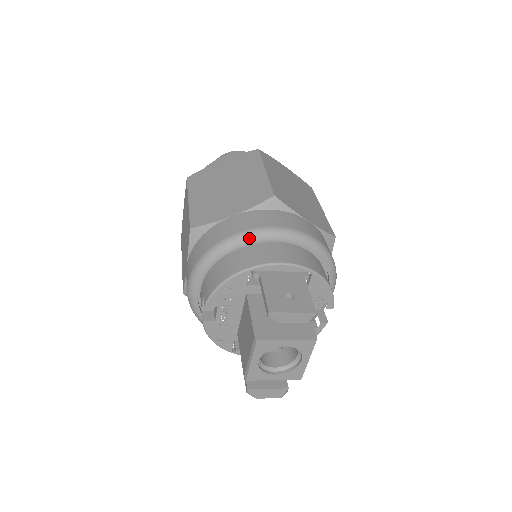
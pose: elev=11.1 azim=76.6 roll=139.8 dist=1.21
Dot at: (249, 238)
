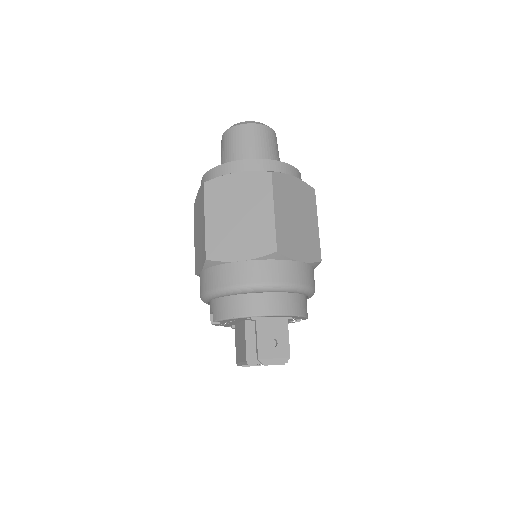
Dot at: (252, 290)
